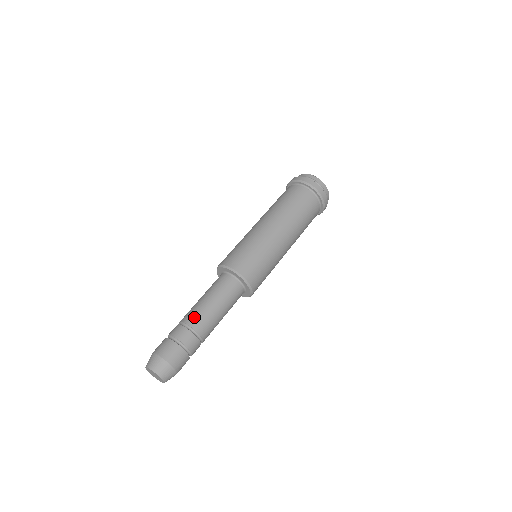
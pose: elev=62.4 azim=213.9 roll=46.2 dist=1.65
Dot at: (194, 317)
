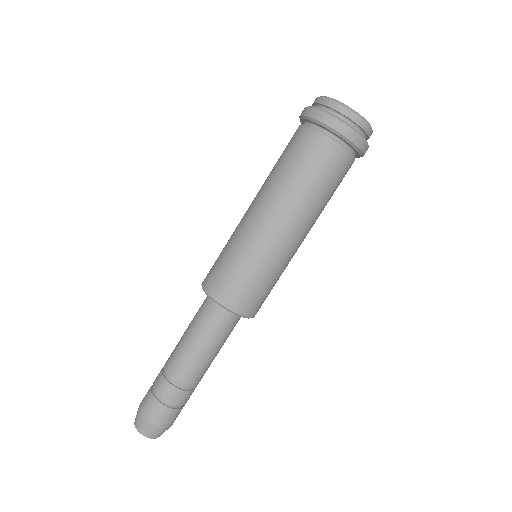
Dot at: (173, 364)
